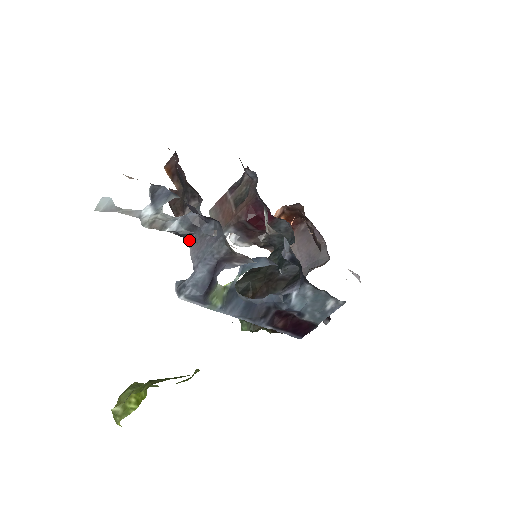
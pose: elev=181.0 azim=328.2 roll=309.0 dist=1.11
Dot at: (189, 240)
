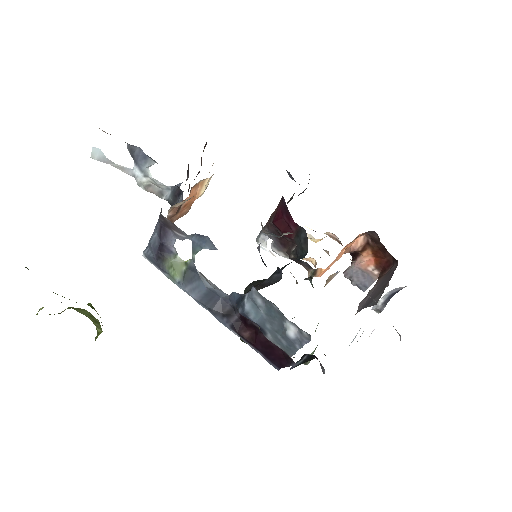
Dot at: occluded
